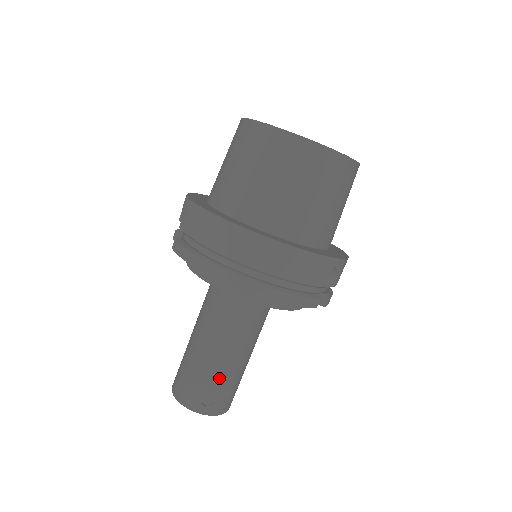
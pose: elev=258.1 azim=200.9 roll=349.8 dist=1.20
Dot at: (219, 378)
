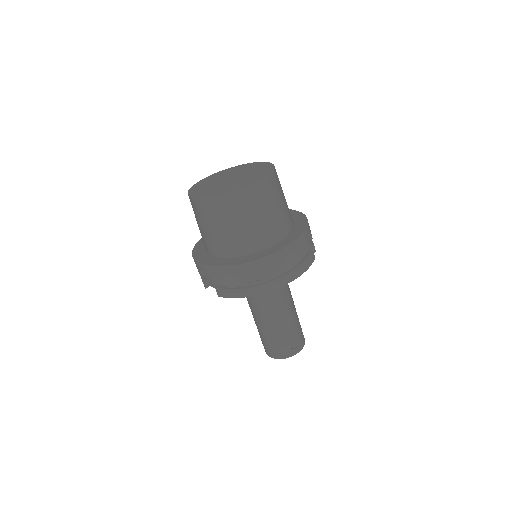
Dot at: (292, 330)
